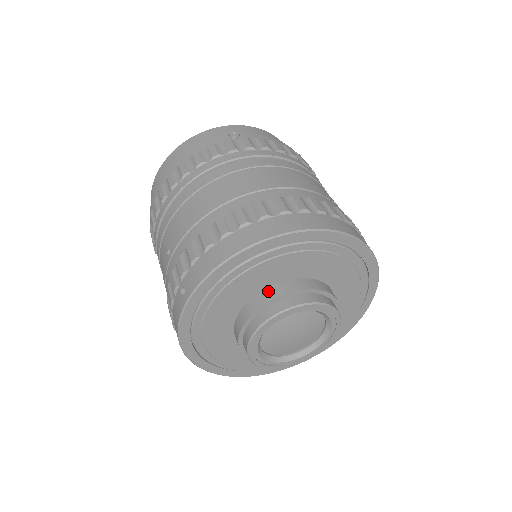
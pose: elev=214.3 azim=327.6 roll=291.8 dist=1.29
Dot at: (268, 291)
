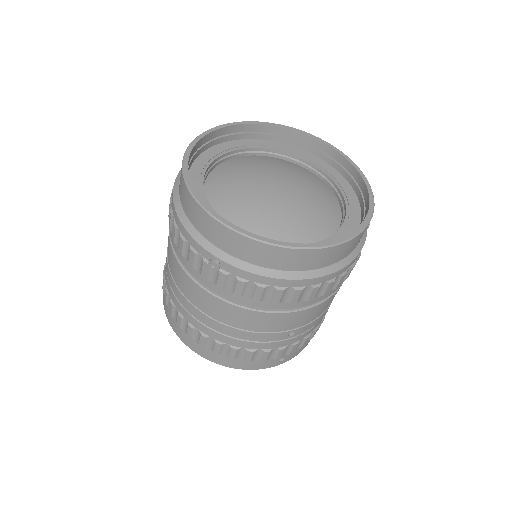
Dot at: occluded
